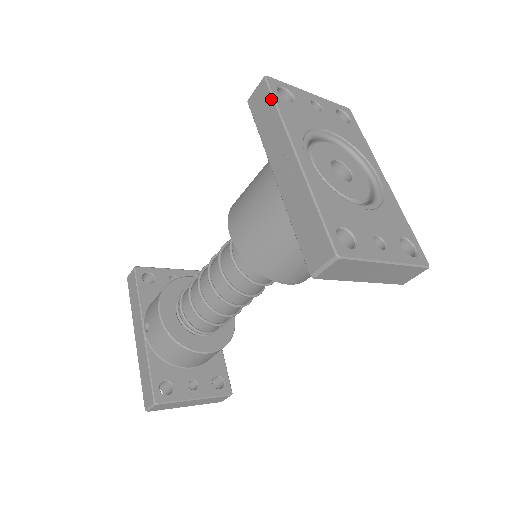
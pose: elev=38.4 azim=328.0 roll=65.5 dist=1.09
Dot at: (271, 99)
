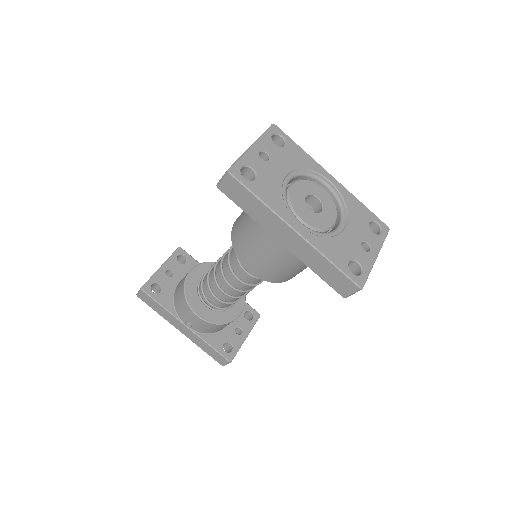
Dot at: (247, 191)
